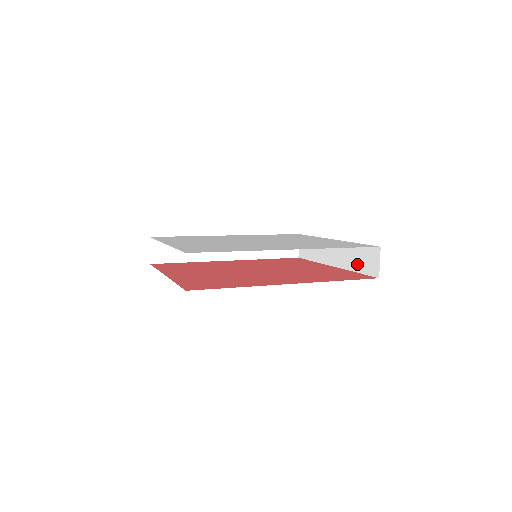
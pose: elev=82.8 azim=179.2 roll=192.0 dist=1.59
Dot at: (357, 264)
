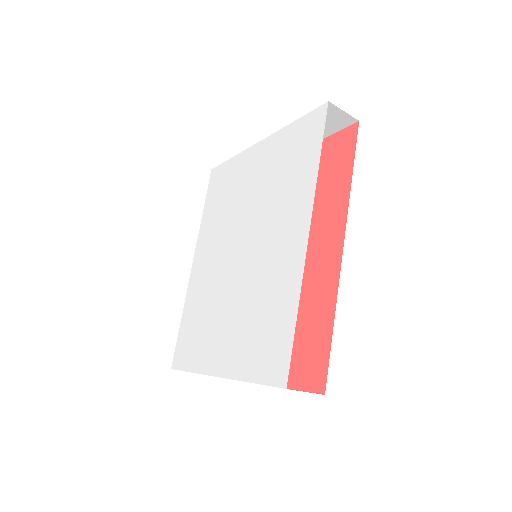
Dot at: occluded
